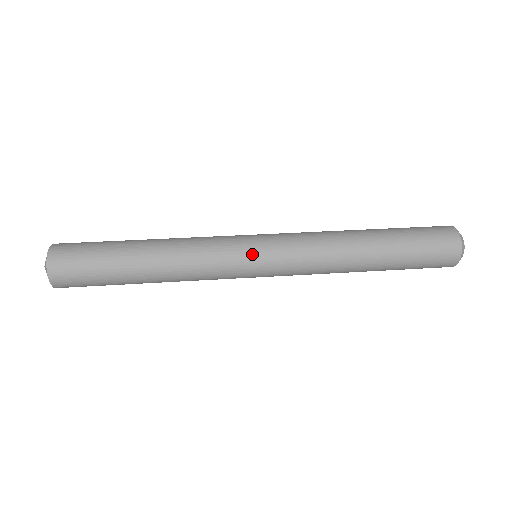
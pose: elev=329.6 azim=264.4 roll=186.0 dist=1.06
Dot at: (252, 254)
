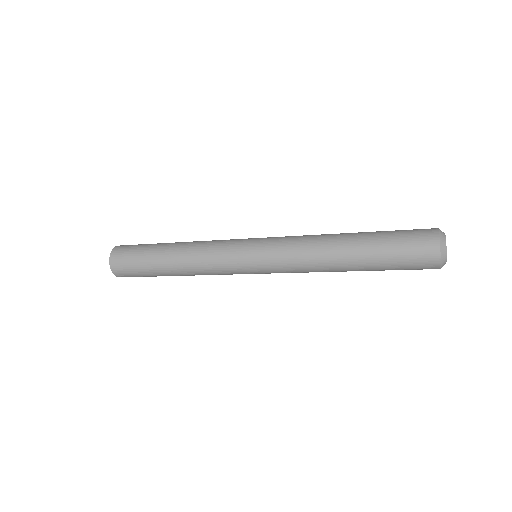
Dot at: (251, 238)
